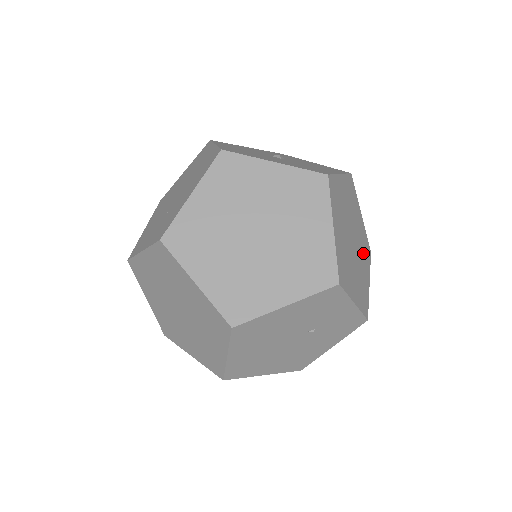
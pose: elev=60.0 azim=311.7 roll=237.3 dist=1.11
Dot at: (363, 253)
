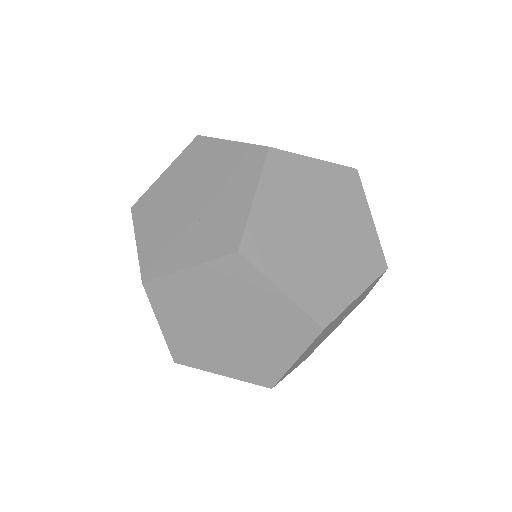
Dot at: occluded
